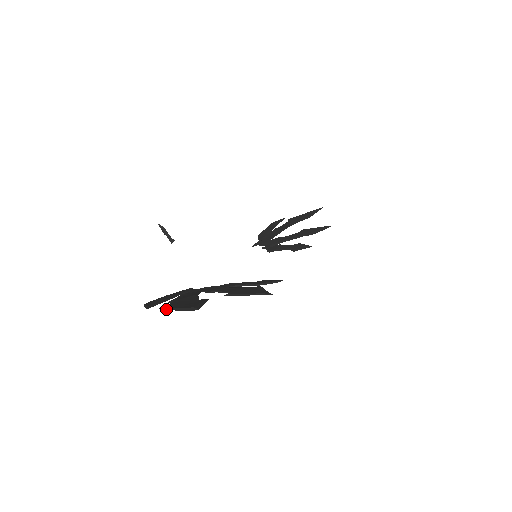
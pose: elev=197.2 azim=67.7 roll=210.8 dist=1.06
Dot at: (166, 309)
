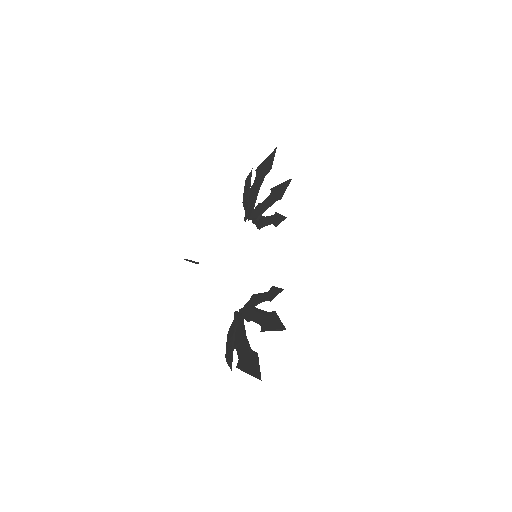
Dot at: occluded
